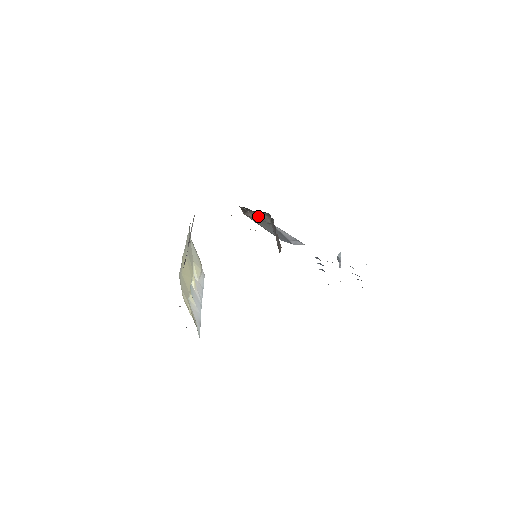
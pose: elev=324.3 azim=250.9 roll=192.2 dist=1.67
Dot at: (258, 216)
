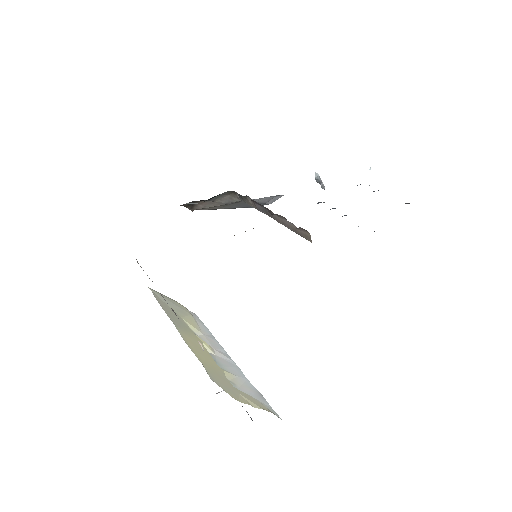
Dot at: (215, 202)
